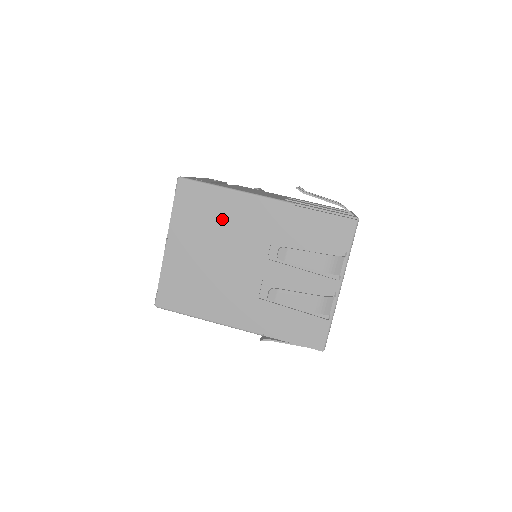
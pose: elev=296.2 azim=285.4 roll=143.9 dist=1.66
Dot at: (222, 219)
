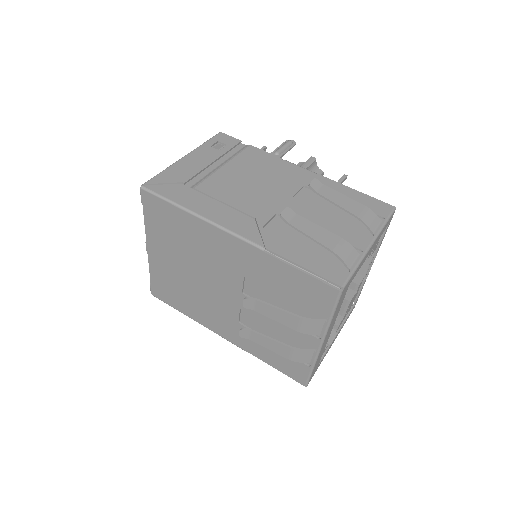
Dot at: (191, 242)
